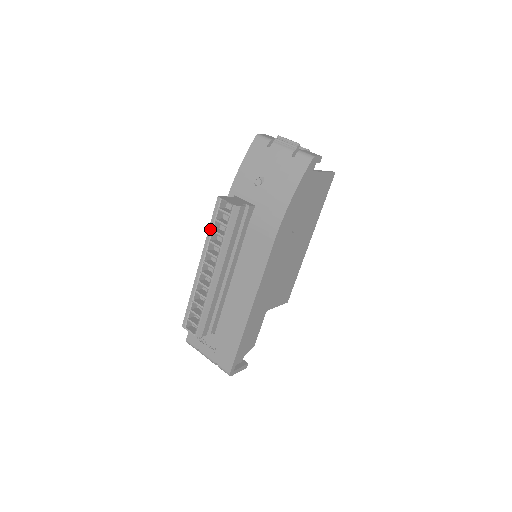
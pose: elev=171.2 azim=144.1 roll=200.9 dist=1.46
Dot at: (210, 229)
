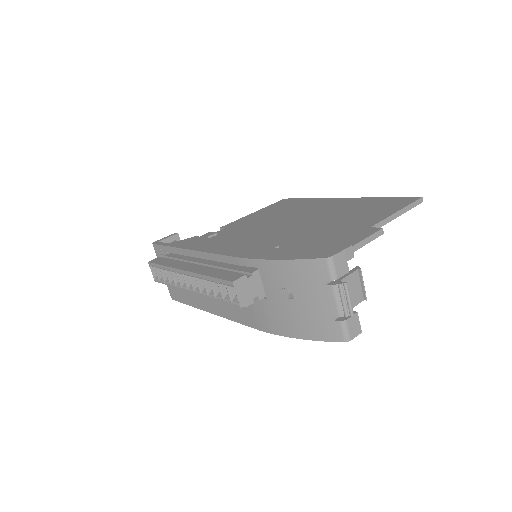
Dot at: (209, 278)
